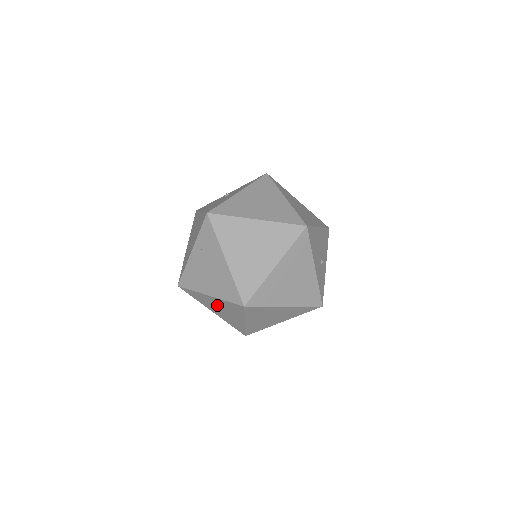
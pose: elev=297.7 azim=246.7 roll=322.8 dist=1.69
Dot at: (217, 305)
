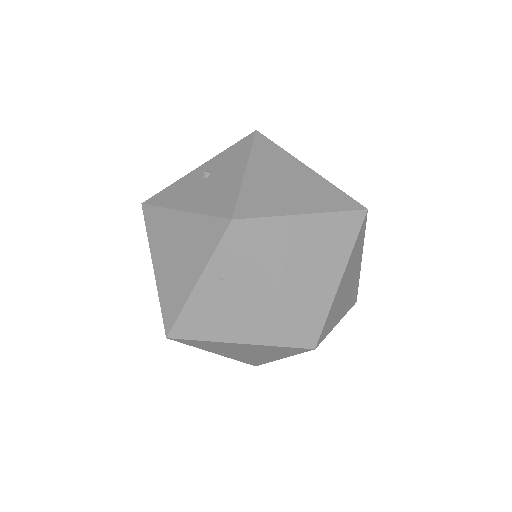
Dot at: (242, 349)
